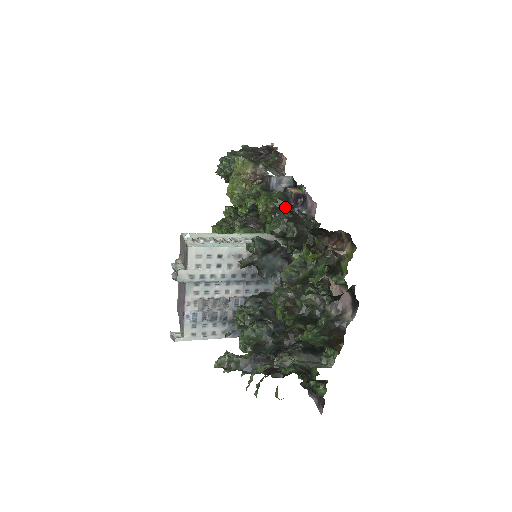
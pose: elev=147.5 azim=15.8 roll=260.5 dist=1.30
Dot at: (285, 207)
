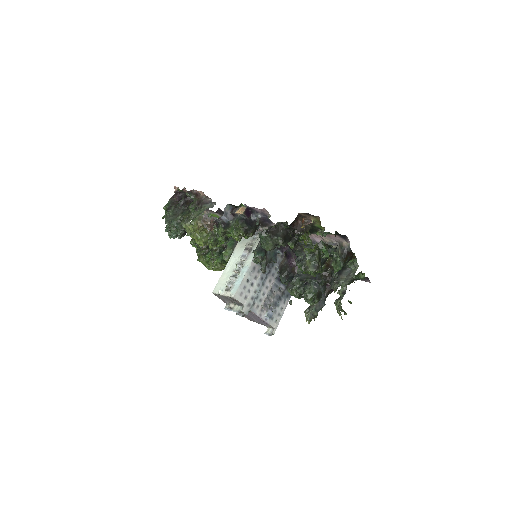
Dot at: (261, 233)
